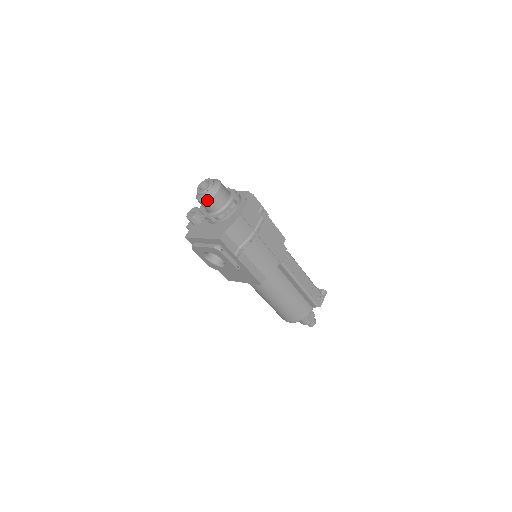
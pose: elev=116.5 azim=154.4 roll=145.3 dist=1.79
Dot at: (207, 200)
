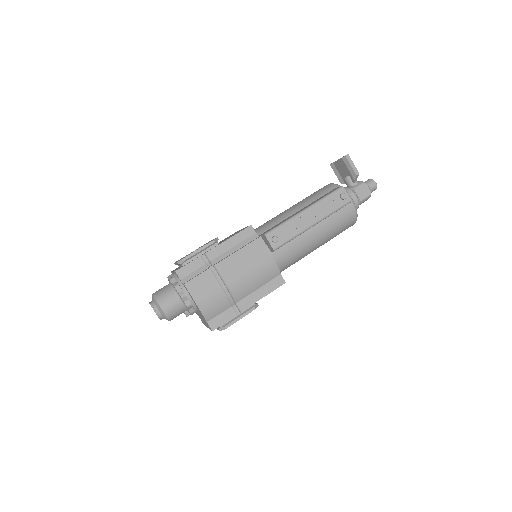
Dot at: (169, 320)
